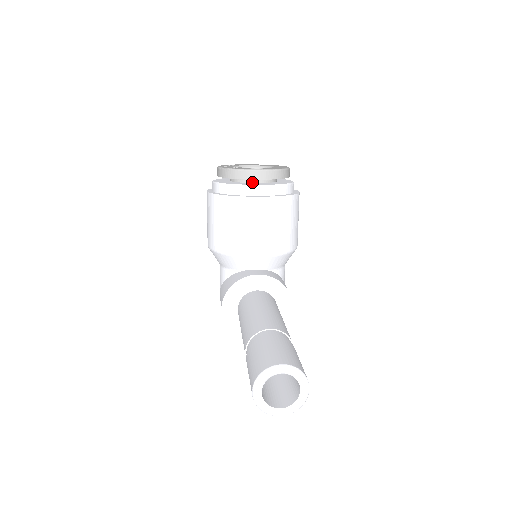
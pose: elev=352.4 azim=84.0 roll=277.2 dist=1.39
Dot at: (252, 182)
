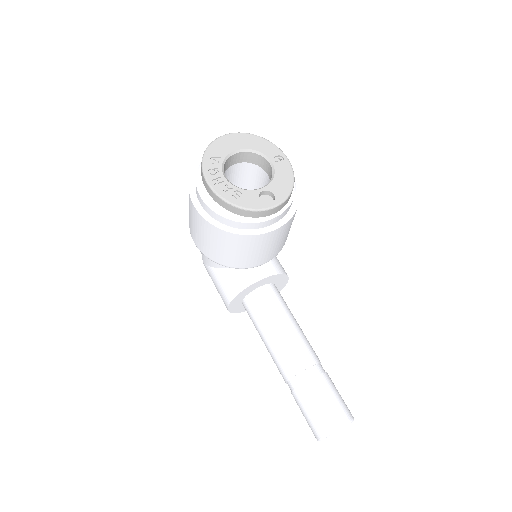
Dot at: occluded
